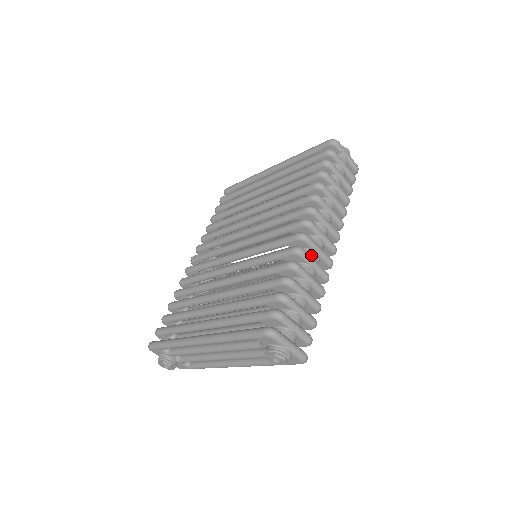
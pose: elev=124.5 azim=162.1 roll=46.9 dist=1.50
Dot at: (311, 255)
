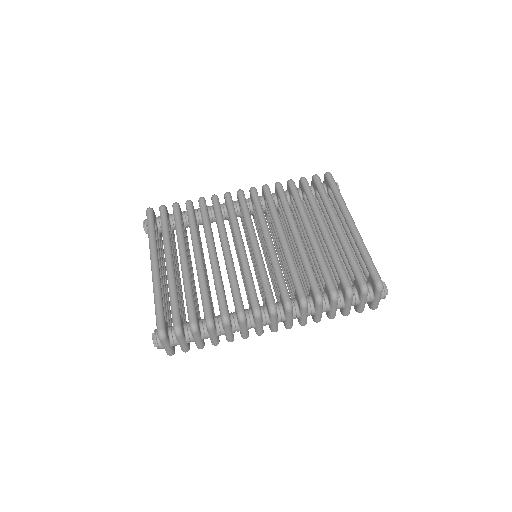
Dot at: (249, 324)
